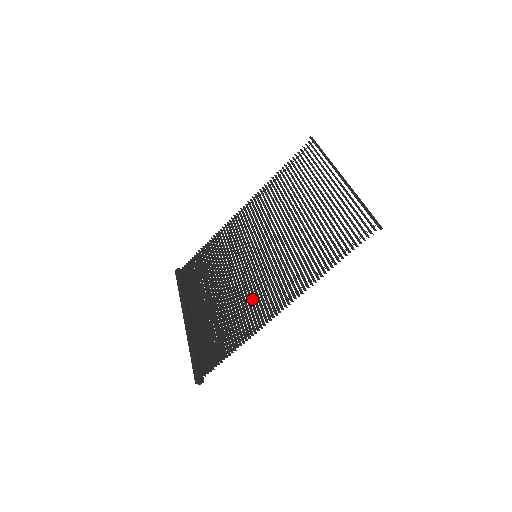
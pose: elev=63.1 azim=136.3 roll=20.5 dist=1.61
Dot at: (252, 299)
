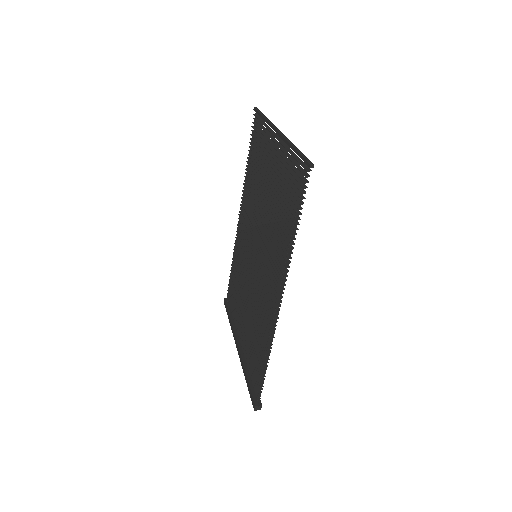
Dot at: occluded
